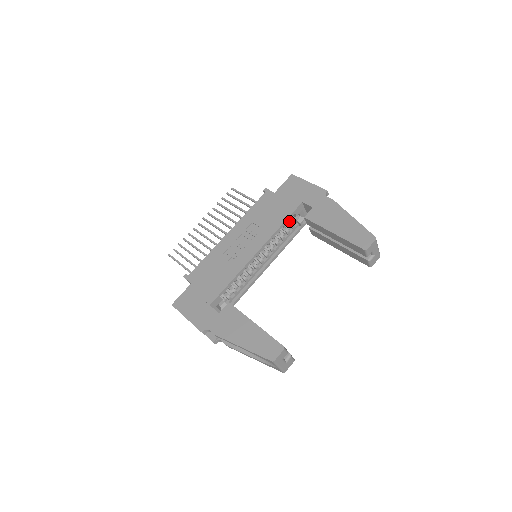
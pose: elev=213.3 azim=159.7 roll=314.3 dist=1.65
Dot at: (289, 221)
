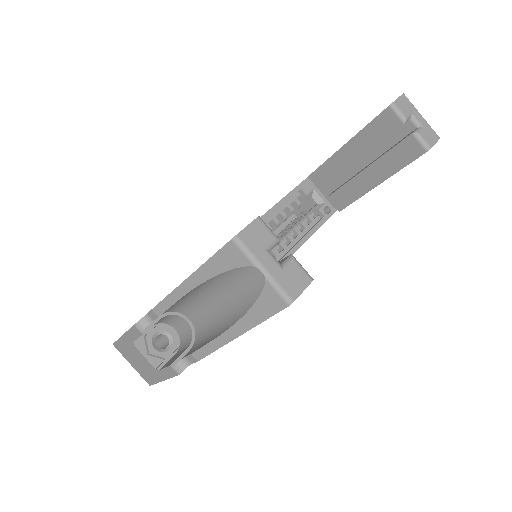
Dot at: (303, 215)
